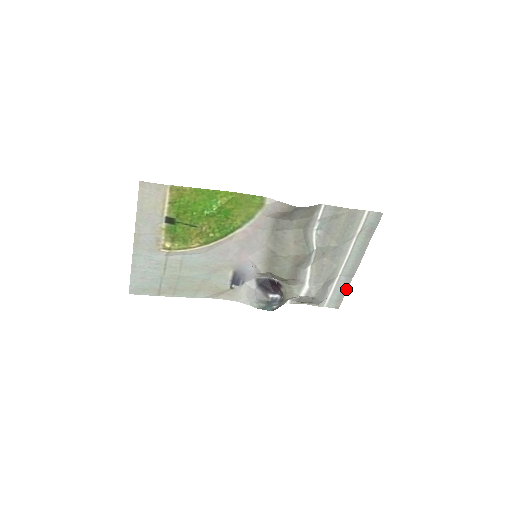
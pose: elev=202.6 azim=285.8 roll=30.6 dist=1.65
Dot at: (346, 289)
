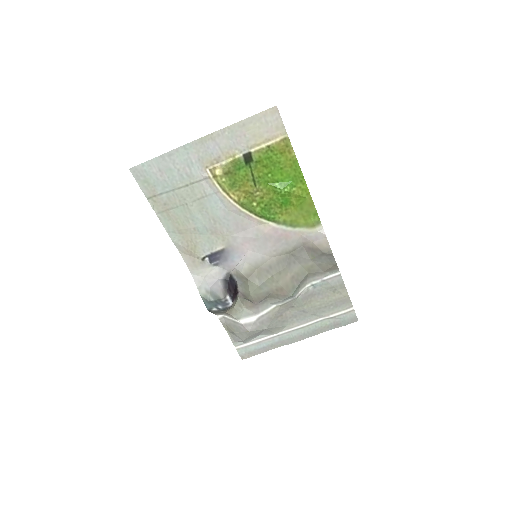
Dot at: (267, 350)
